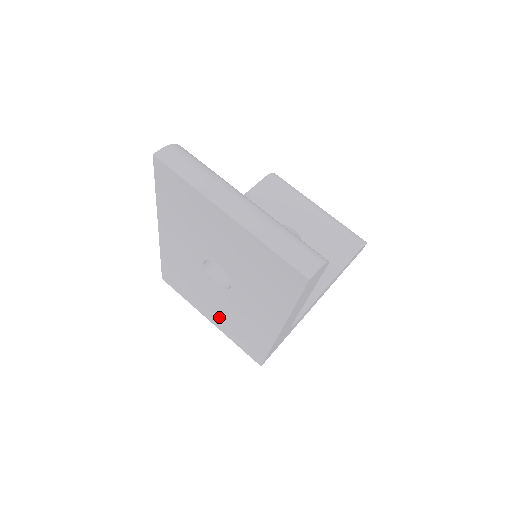
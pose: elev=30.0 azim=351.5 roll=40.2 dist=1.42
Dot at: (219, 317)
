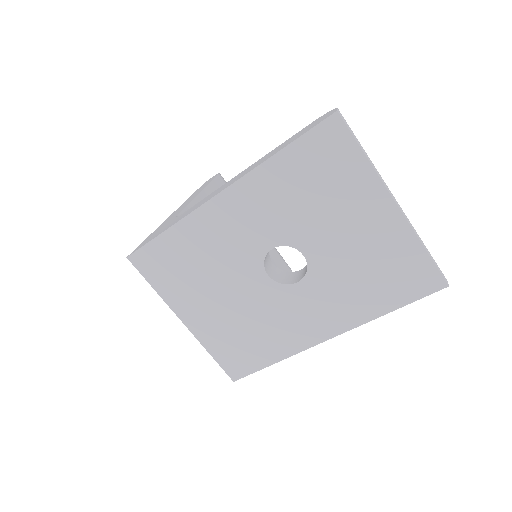
Dot at: (216, 318)
